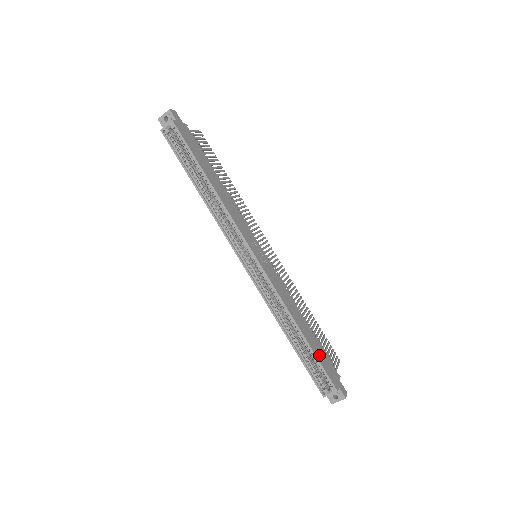
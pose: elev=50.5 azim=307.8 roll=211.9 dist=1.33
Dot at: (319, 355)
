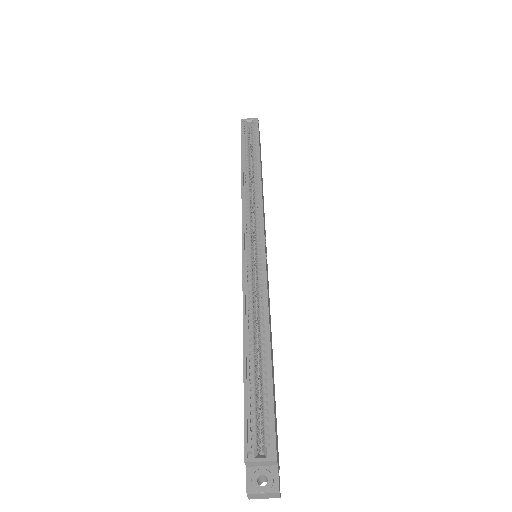
Dot at: occluded
